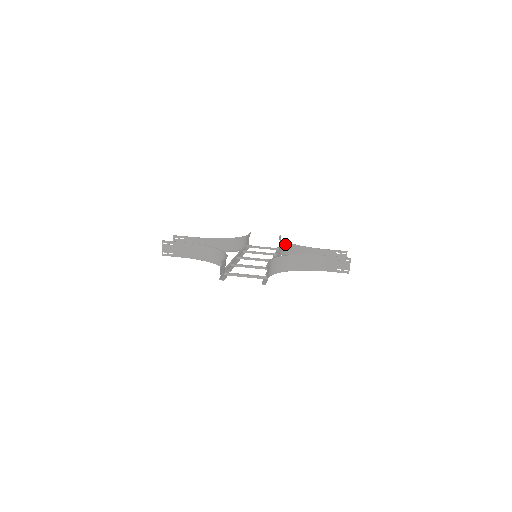
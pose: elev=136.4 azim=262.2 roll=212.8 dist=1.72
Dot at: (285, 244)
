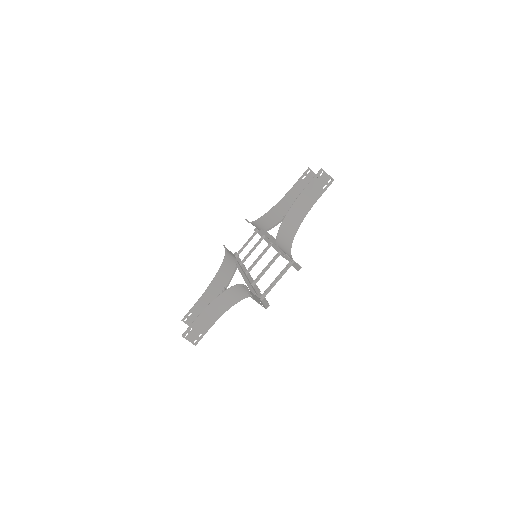
Dot at: (260, 221)
